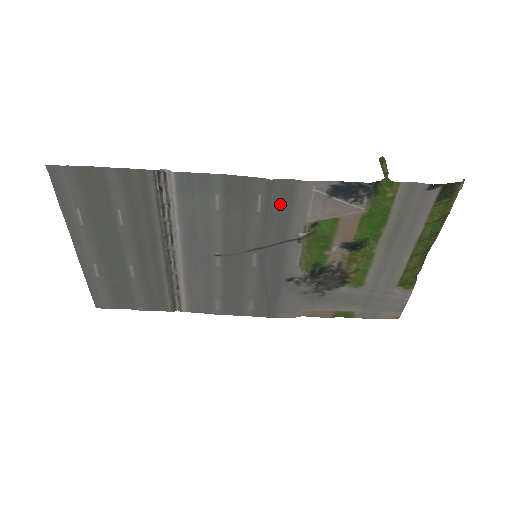
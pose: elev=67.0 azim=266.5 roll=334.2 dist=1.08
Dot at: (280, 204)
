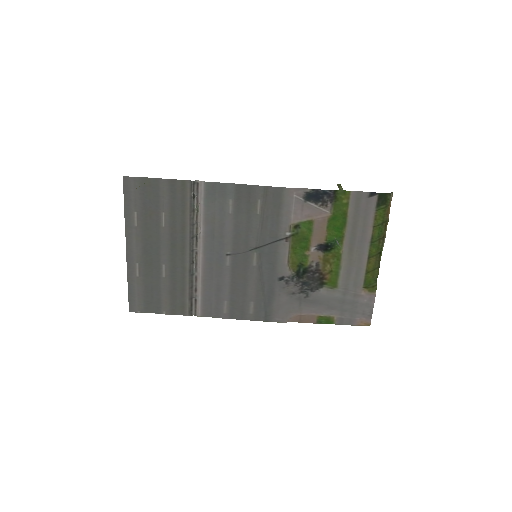
Dot at: (272, 208)
